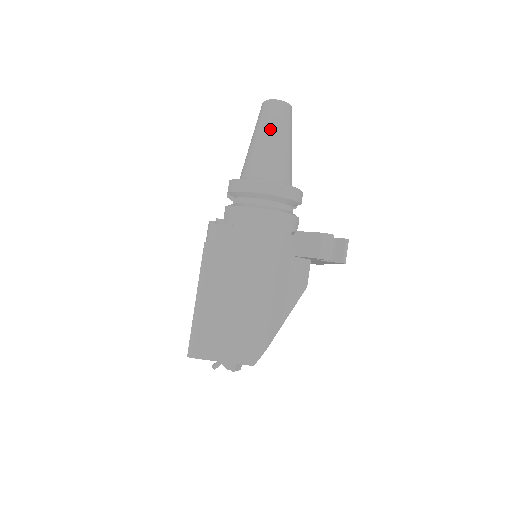
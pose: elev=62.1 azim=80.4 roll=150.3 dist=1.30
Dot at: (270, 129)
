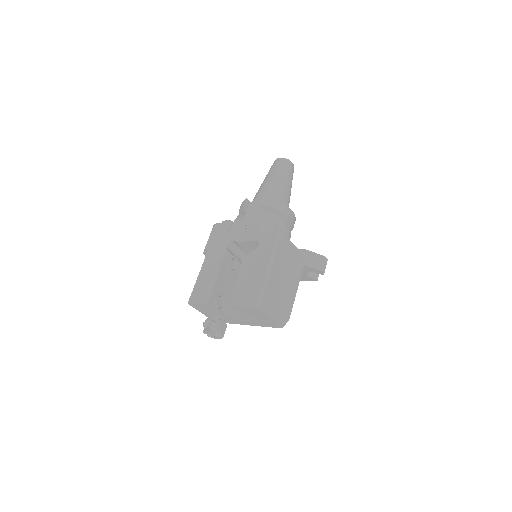
Dot at: (288, 178)
